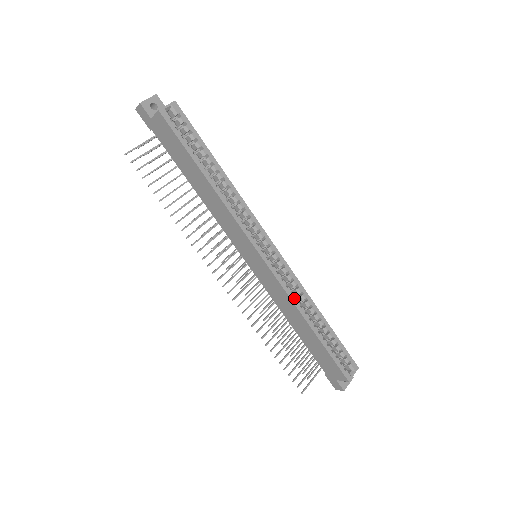
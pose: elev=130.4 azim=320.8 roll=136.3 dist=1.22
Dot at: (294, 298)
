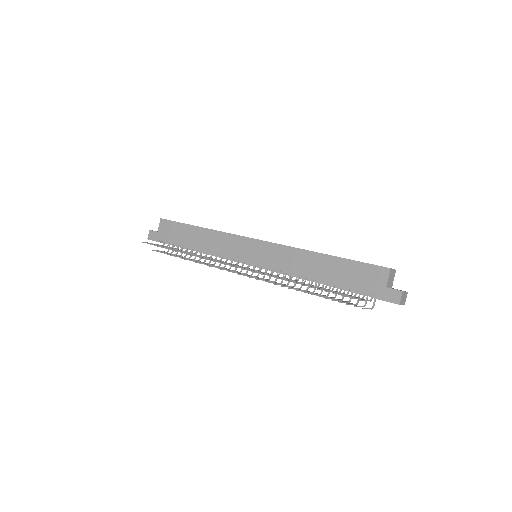
Dot at: (296, 248)
